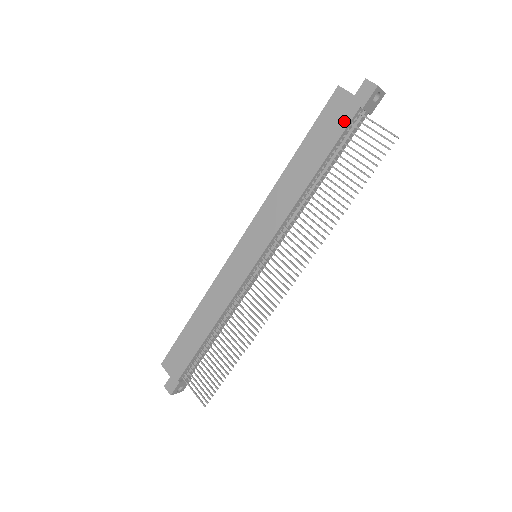
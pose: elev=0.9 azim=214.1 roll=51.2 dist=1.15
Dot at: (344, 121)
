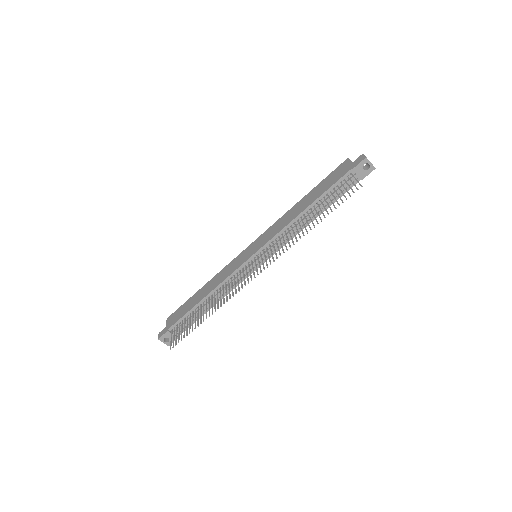
Dot at: (340, 176)
